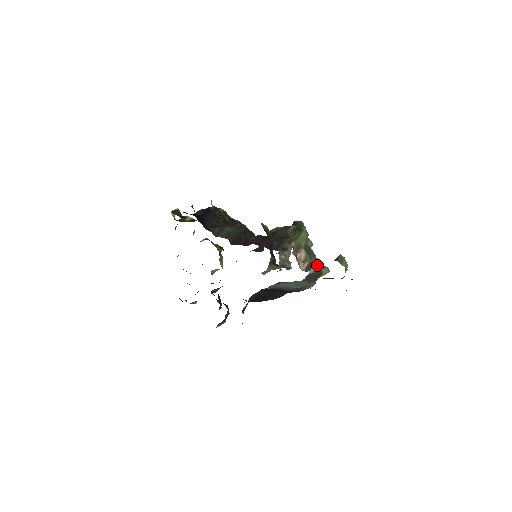
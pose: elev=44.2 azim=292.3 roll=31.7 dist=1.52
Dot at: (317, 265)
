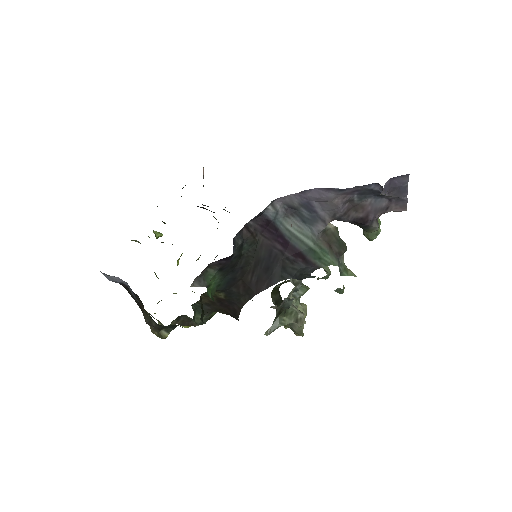
Dot at: occluded
